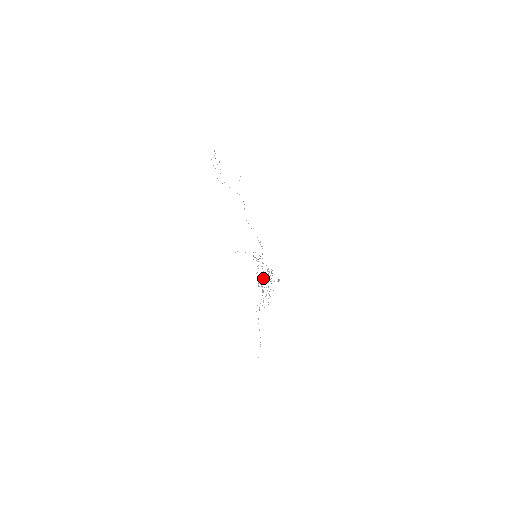
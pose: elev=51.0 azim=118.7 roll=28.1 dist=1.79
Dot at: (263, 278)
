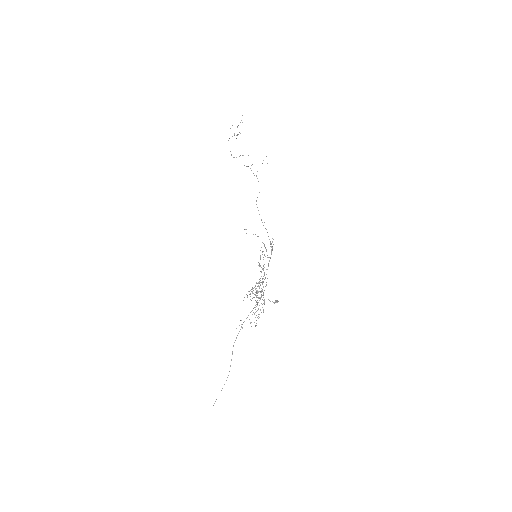
Dot at: occluded
